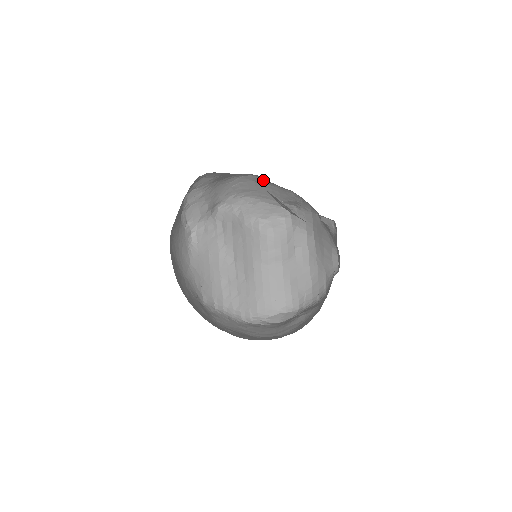
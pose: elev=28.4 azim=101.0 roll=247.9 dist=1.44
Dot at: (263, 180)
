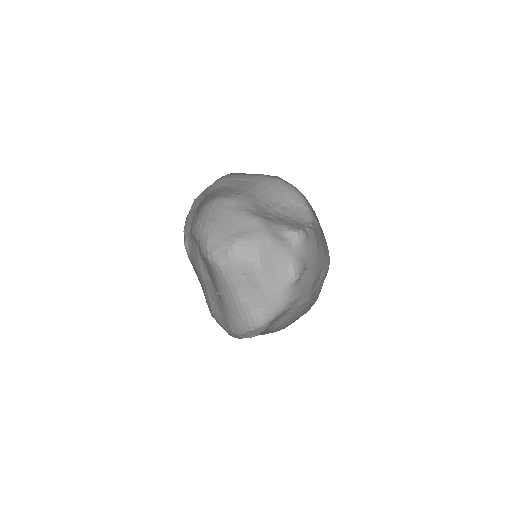
Dot at: (233, 206)
